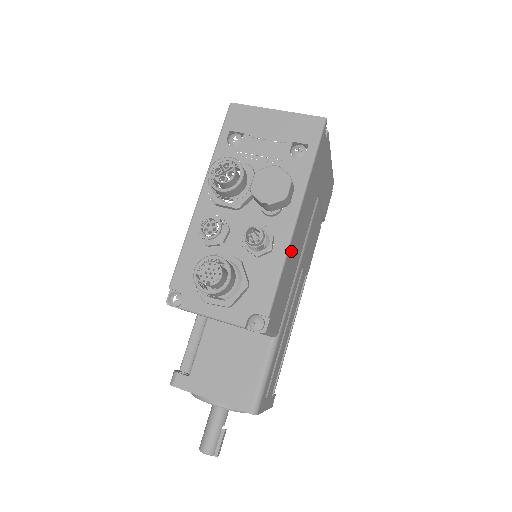
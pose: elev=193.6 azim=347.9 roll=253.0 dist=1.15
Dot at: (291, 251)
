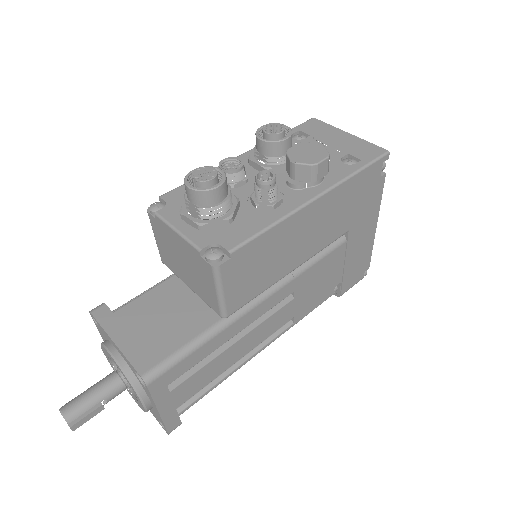
Dot at: (291, 227)
